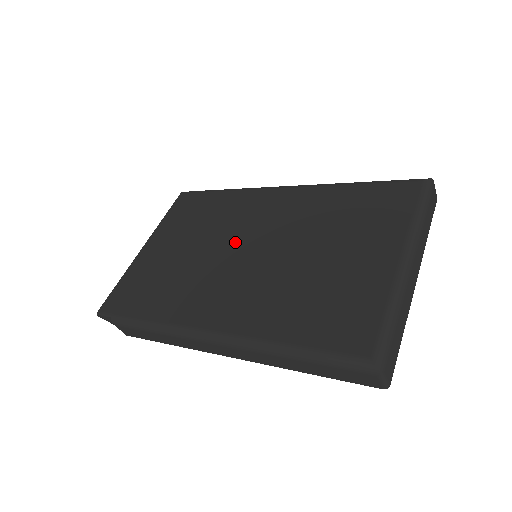
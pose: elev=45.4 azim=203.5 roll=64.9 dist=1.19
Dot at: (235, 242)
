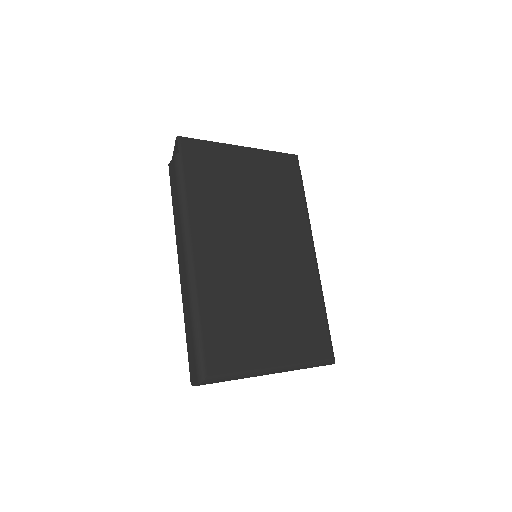
Dot at: (263, 235)
